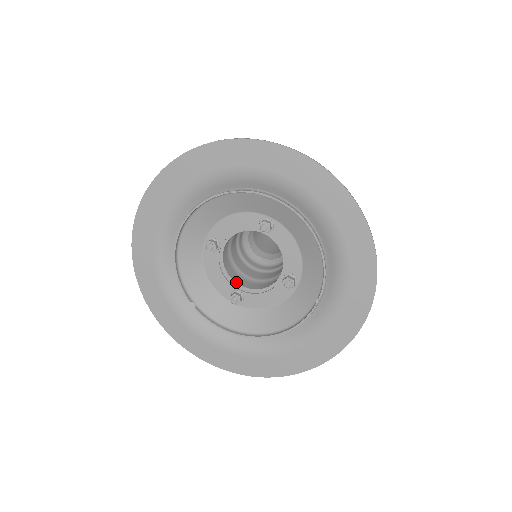
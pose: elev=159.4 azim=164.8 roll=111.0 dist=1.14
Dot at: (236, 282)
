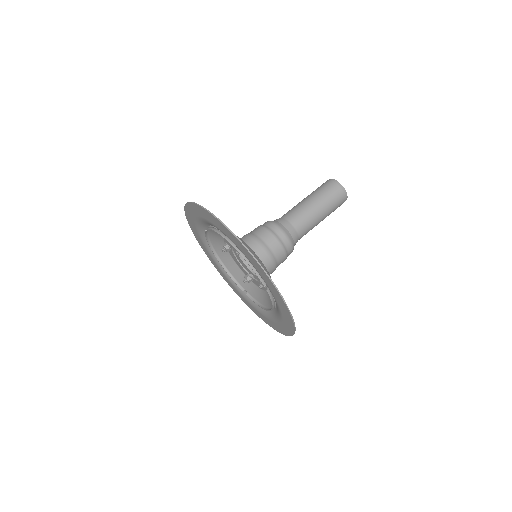
Dot at: occluded
